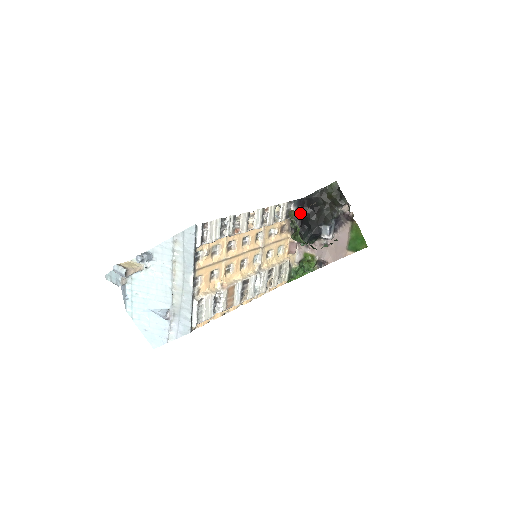
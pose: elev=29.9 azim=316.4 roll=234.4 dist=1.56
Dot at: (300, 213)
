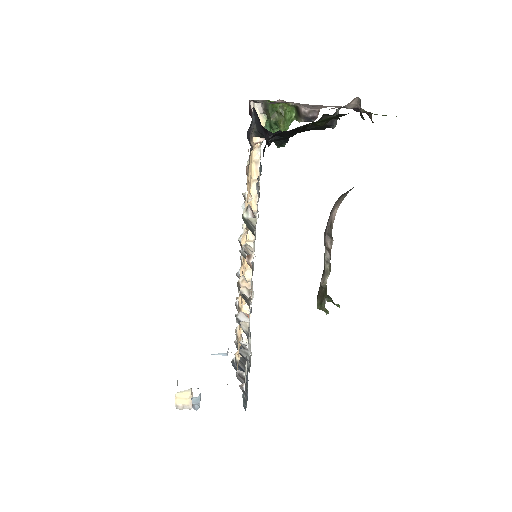
Dot at: occluded
